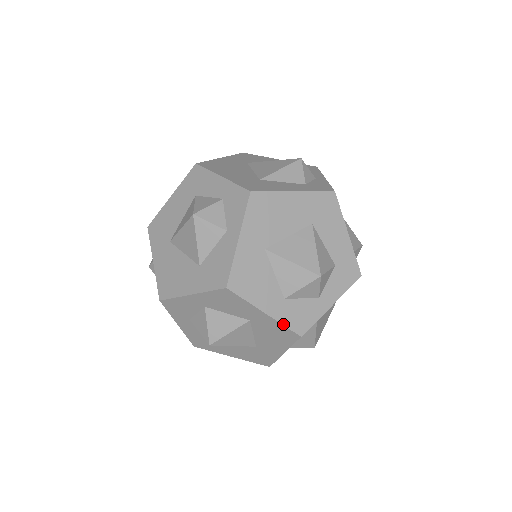
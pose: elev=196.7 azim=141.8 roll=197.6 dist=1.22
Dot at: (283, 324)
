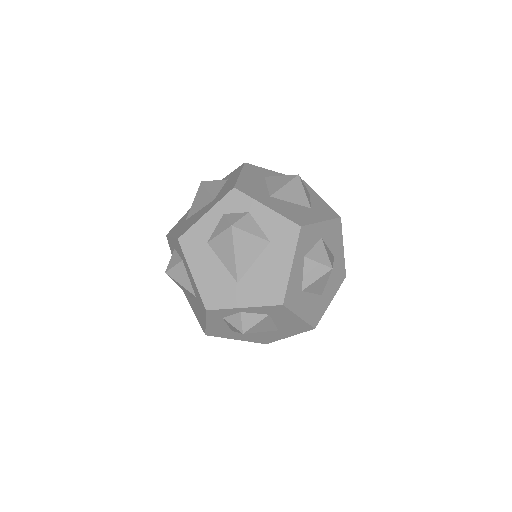
Dot at: (344, 262)
